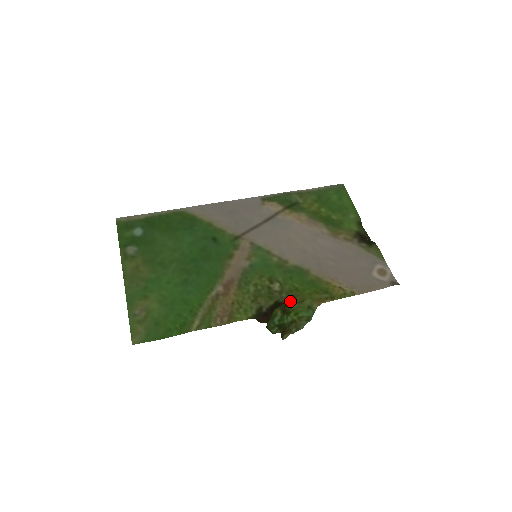
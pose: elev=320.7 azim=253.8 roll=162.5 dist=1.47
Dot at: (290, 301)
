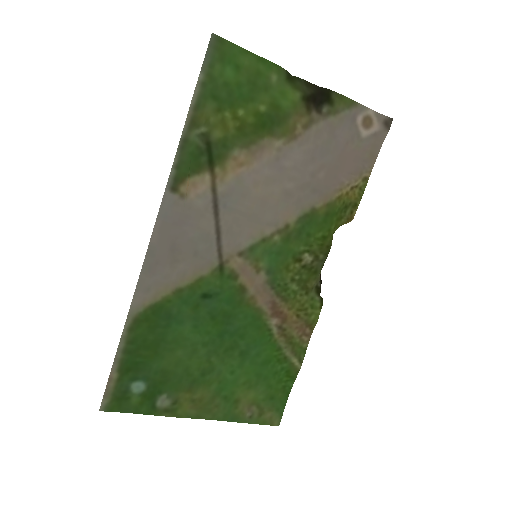
Dot at: occluded
